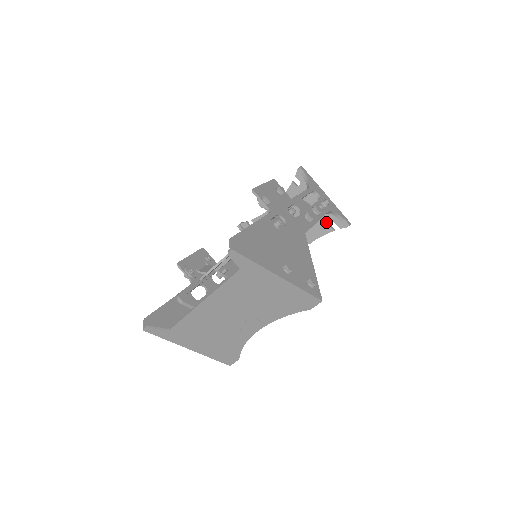
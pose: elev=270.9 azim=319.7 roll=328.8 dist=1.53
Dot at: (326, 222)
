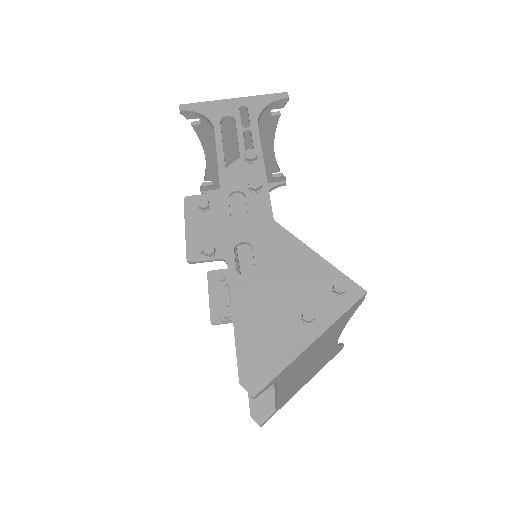
Dot at: (264, 117)
